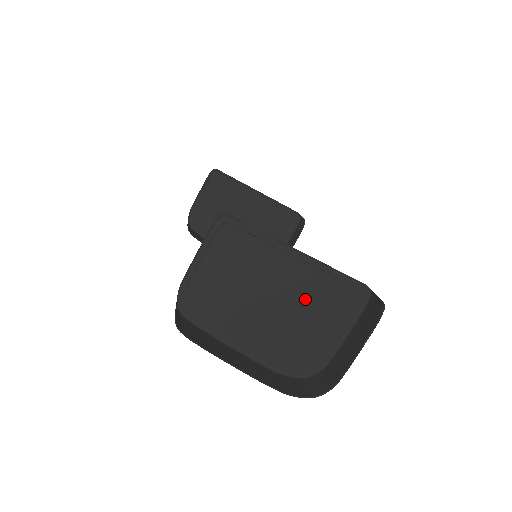
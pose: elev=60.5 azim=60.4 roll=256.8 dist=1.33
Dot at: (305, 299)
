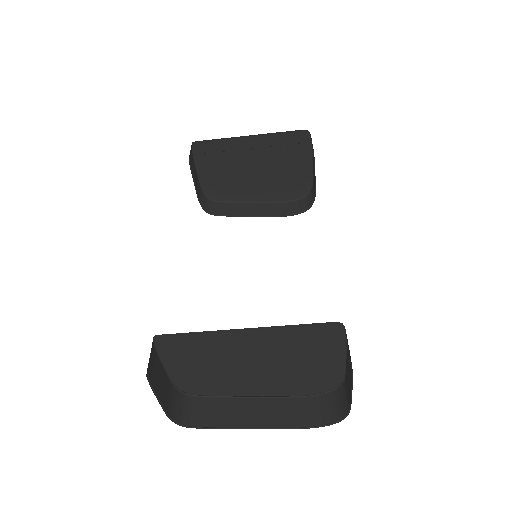
Dot at: (282, 351)
